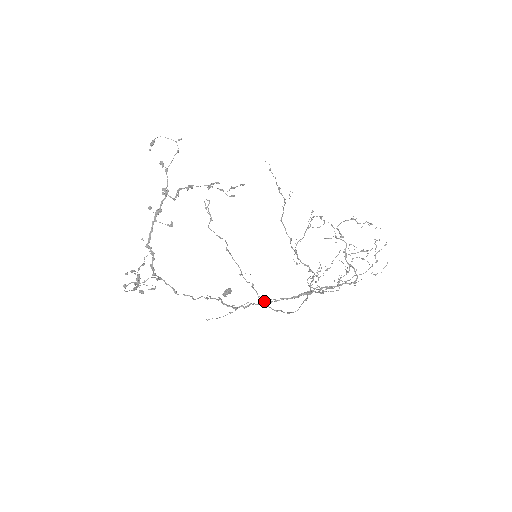
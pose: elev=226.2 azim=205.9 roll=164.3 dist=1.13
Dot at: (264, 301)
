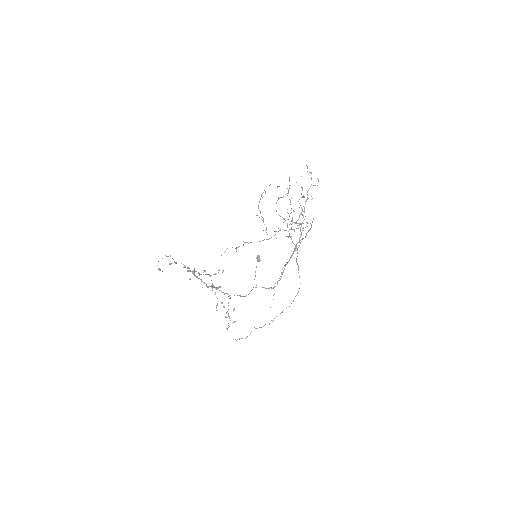
Dot at: (281, 273)
